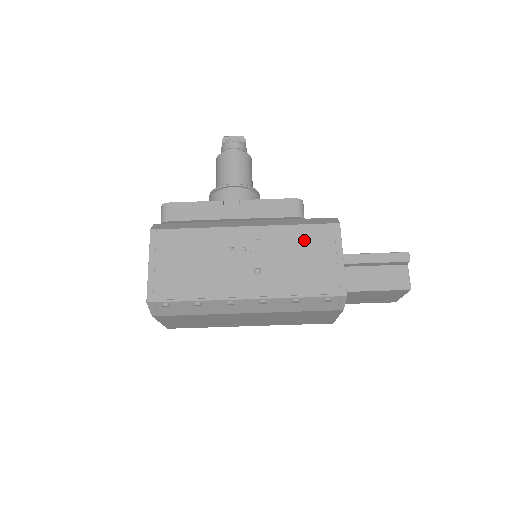
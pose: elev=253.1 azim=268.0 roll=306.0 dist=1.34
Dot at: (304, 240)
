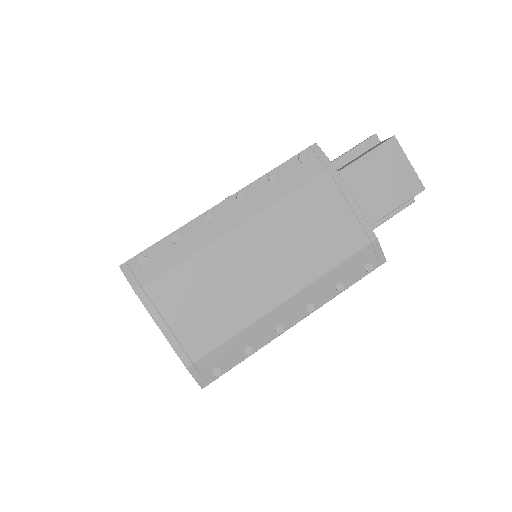
Dot at: occluded
